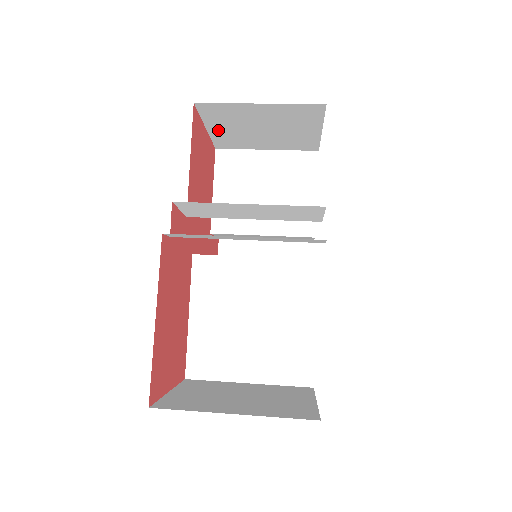
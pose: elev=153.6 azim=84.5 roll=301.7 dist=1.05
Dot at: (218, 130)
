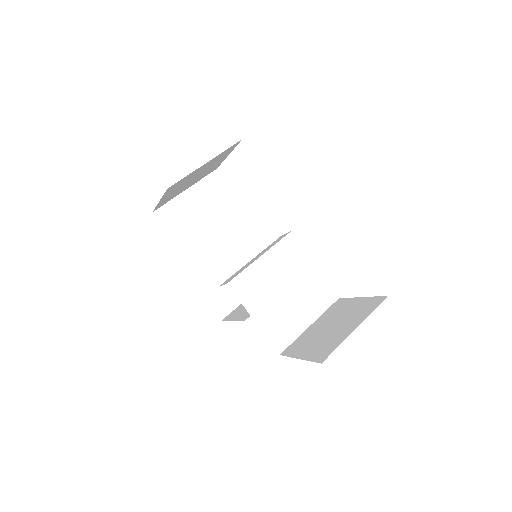
Dot at: (166, 197)
